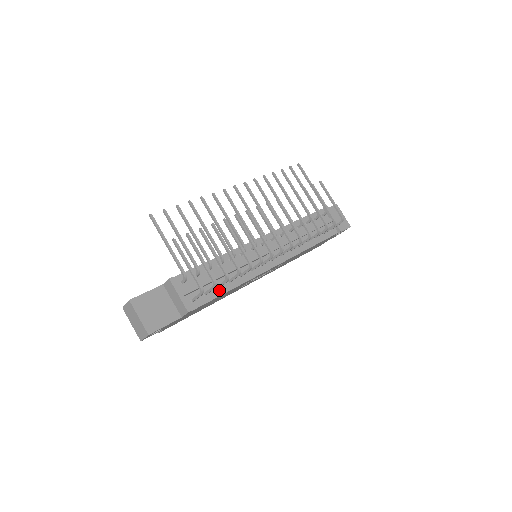
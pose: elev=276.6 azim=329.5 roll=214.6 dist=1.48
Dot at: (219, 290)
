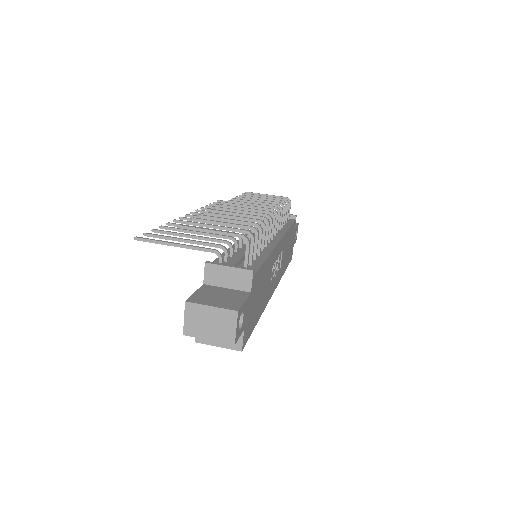
Dot at: (258, 260)
